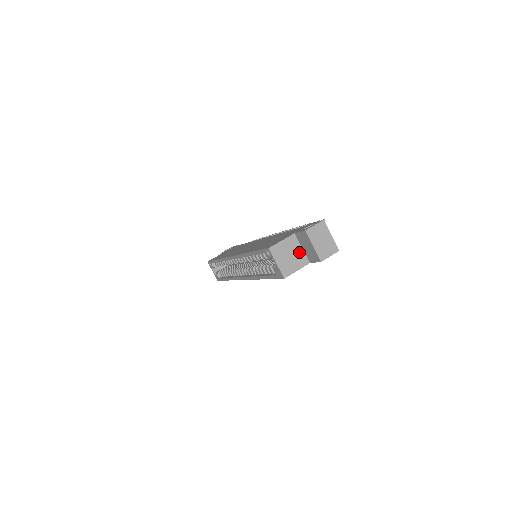
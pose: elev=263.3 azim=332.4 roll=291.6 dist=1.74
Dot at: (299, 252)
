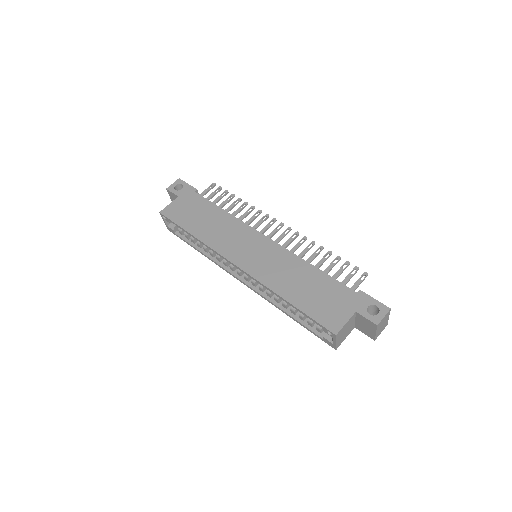
Dot at: (352, 324)
